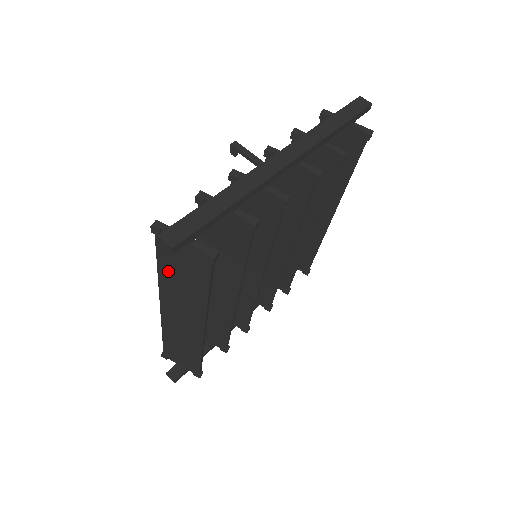
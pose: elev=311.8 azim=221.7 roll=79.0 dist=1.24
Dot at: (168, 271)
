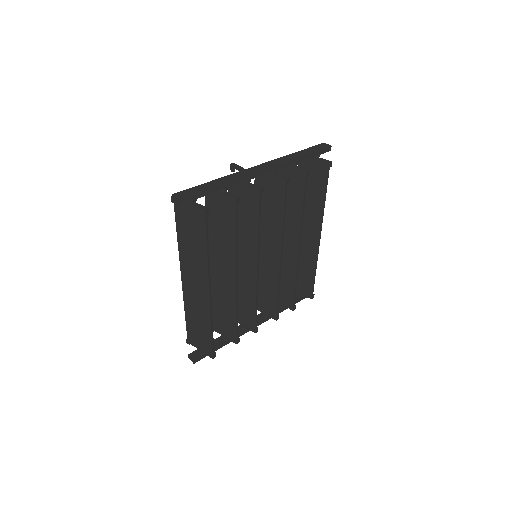
Dot at: (183, 237)
